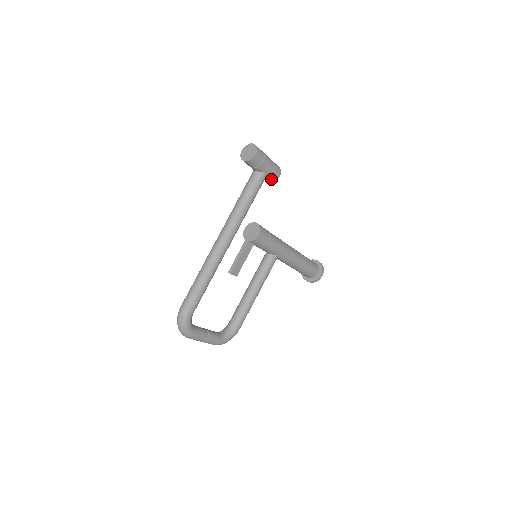
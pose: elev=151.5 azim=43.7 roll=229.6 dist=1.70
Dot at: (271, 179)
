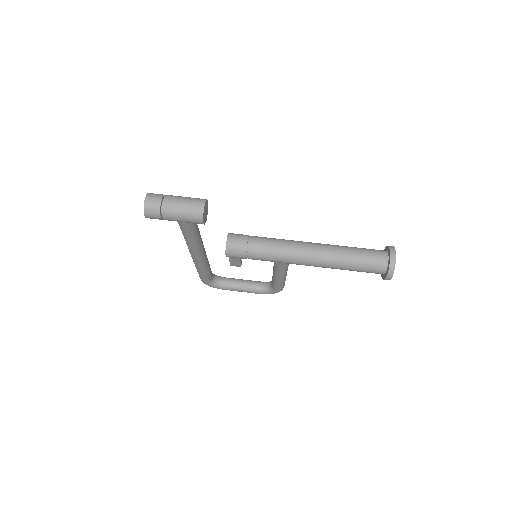
Dot at: occluded
